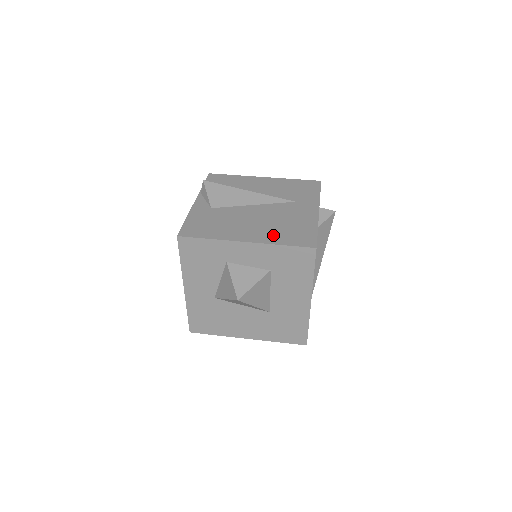
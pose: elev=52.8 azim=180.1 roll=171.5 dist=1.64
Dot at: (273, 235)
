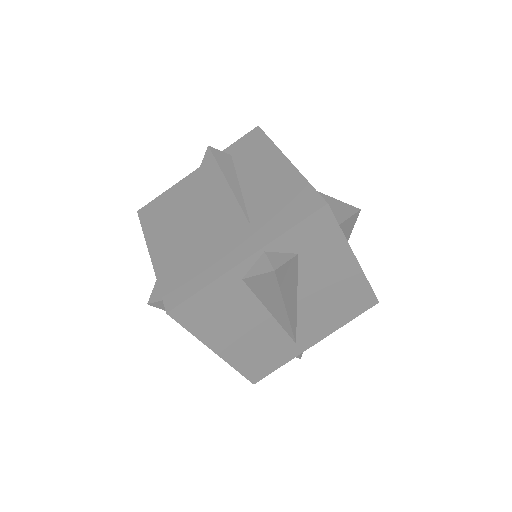
Dot at: (171, 264)
